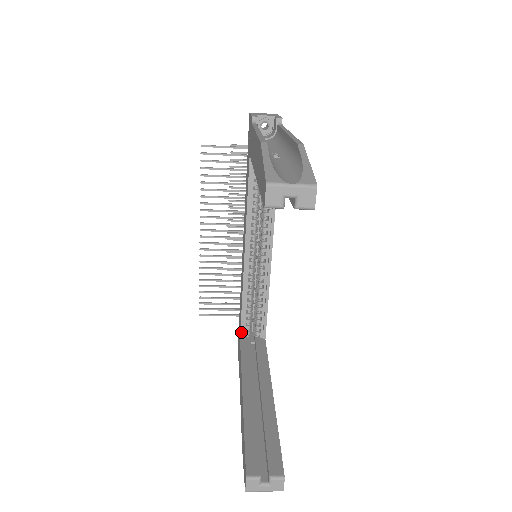
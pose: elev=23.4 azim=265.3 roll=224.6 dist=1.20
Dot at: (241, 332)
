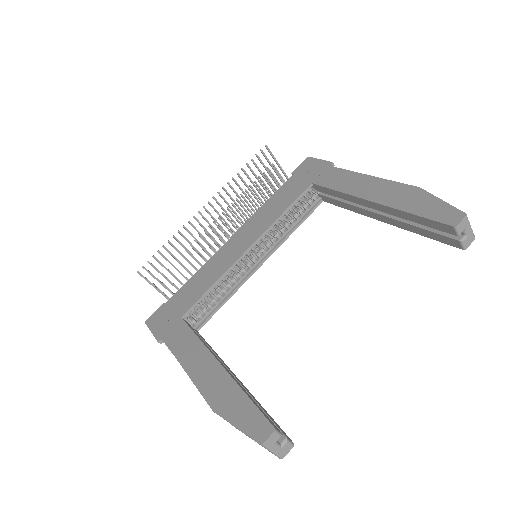
Dot at: (188, 311)
